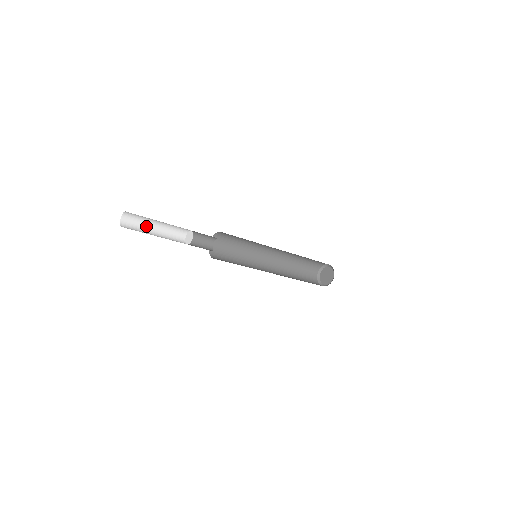
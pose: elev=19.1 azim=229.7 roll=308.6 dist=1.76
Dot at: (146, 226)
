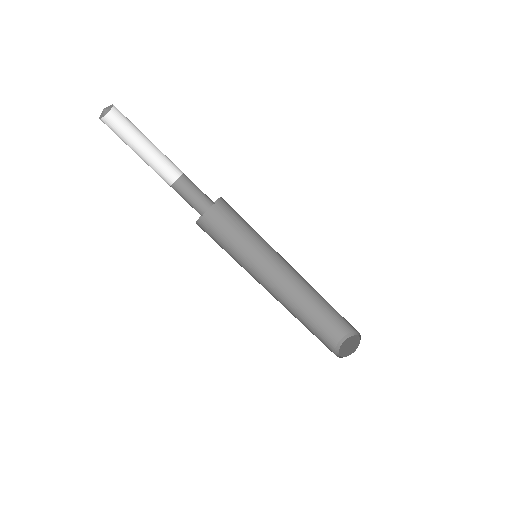
Dot at: (132, 141)
